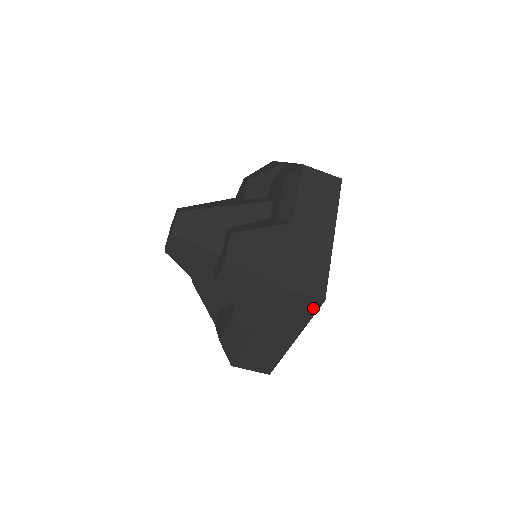
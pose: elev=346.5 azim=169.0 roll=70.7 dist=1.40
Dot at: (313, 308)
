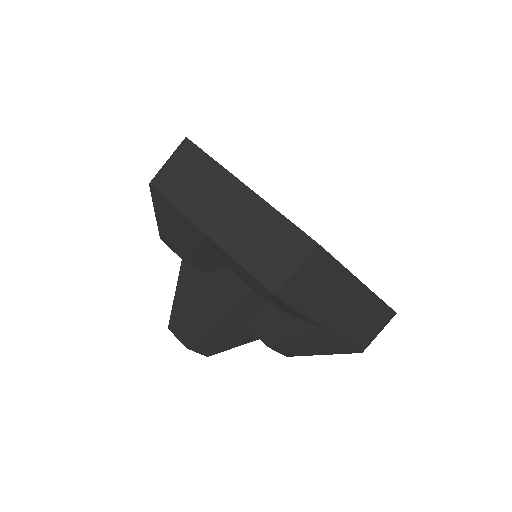
Dot at: occluded
